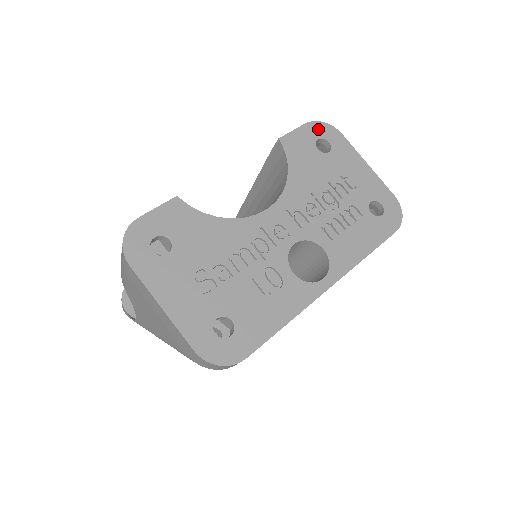
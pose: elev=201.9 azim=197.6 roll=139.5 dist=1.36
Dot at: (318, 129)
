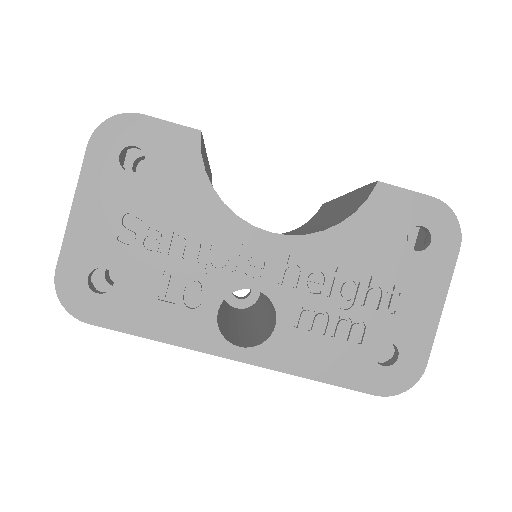
Dot at: (438, 216)
